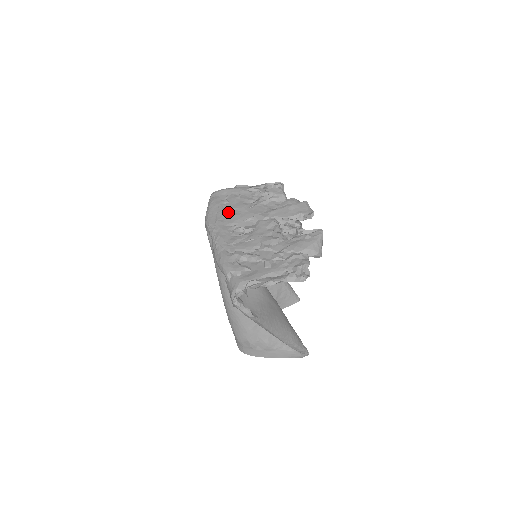
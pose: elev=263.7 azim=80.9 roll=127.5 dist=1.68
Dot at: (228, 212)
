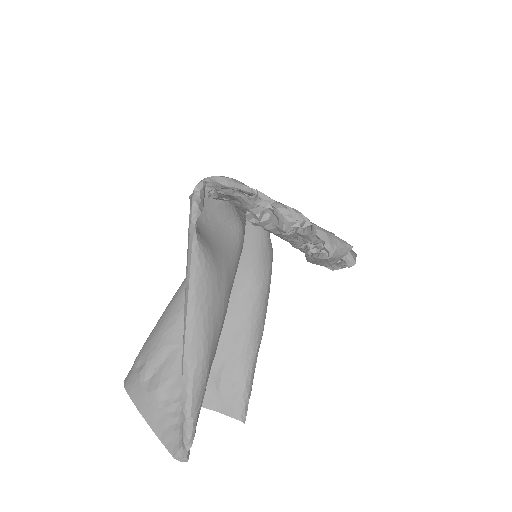
Dot at: occluded
